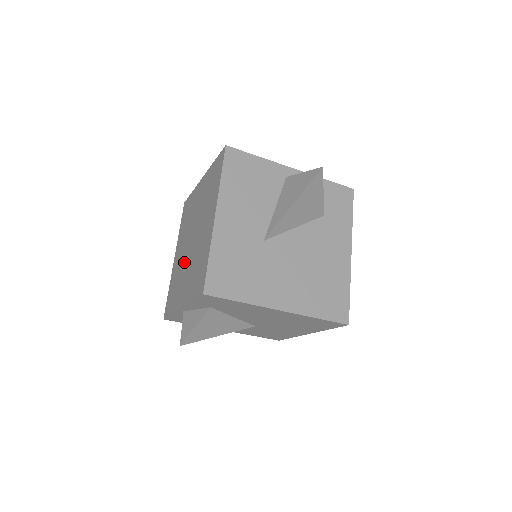
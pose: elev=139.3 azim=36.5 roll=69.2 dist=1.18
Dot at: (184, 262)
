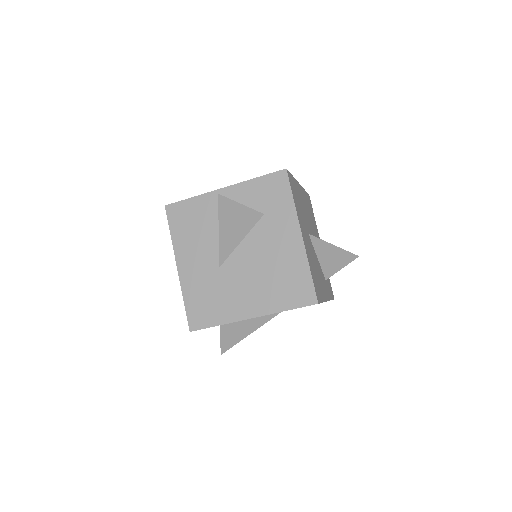
Dot at: occluded
